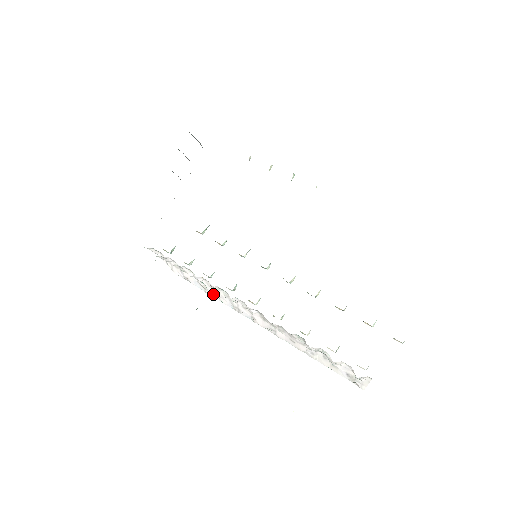
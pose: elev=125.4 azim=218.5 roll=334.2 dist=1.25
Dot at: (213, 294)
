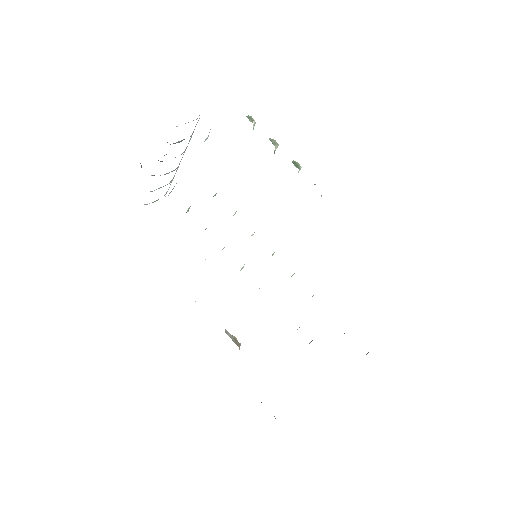
Dot at: occluded
